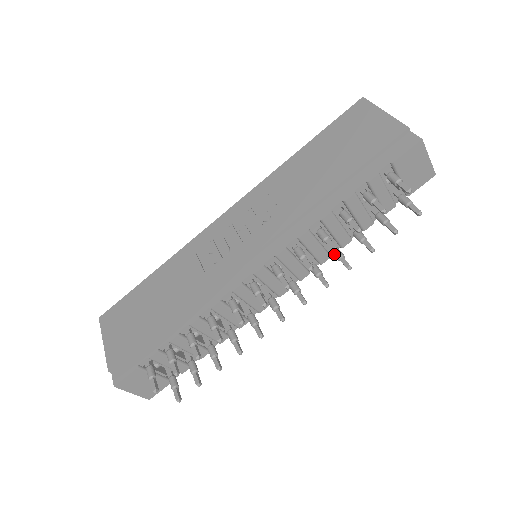
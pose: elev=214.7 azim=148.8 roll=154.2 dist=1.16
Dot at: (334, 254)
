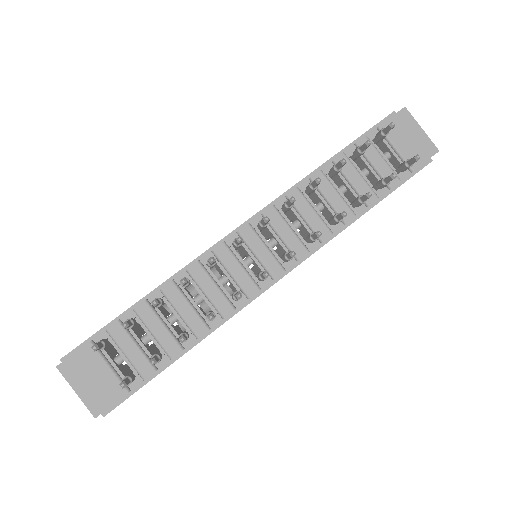
Dot at: (331, 218)
